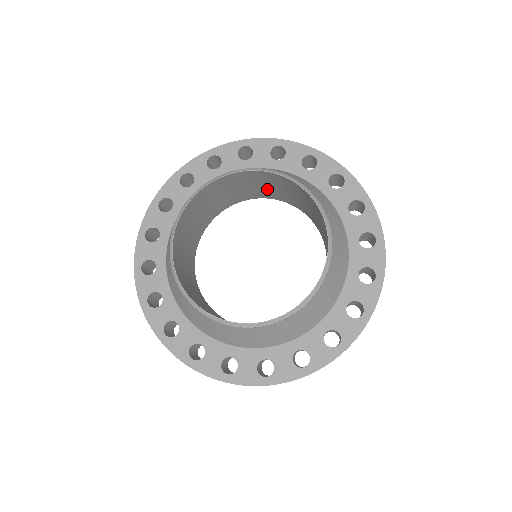
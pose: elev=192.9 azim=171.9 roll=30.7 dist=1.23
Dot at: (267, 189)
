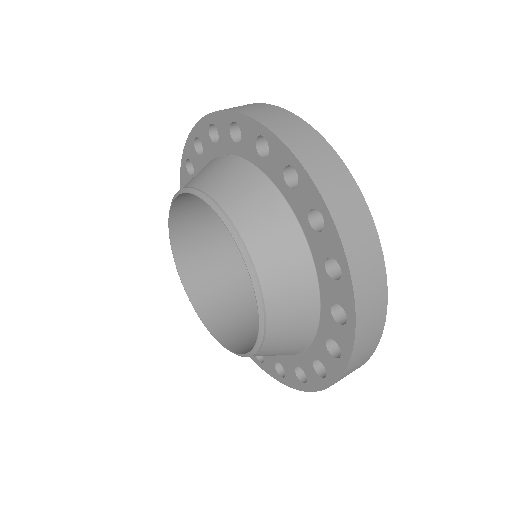
Dot at: occluded
